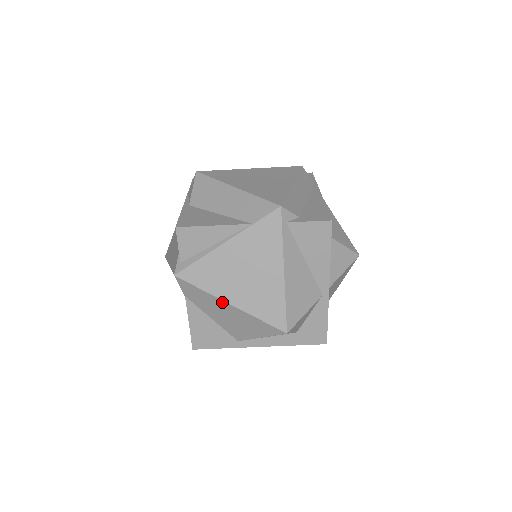
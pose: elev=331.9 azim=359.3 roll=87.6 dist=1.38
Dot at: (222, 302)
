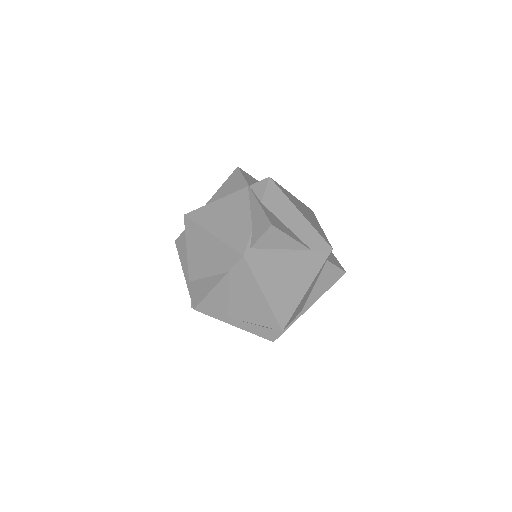
Dot at: (259, 291)
